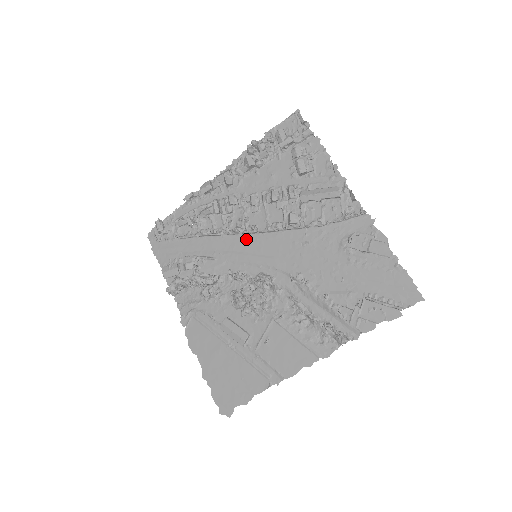
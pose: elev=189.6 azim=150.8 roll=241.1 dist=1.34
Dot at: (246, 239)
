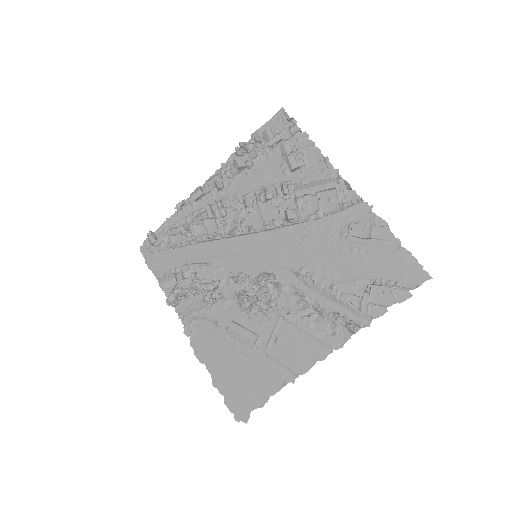
Dot at: (244, 240)
